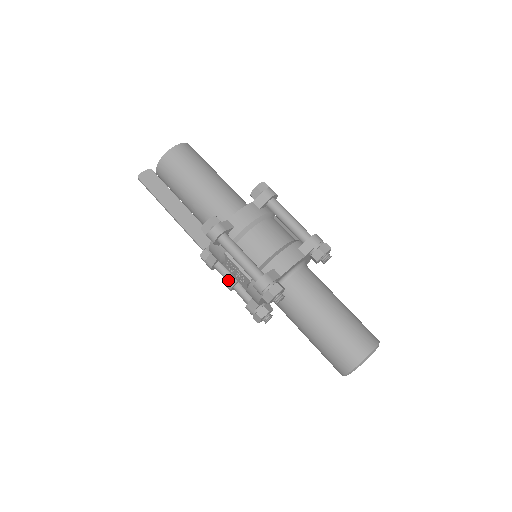
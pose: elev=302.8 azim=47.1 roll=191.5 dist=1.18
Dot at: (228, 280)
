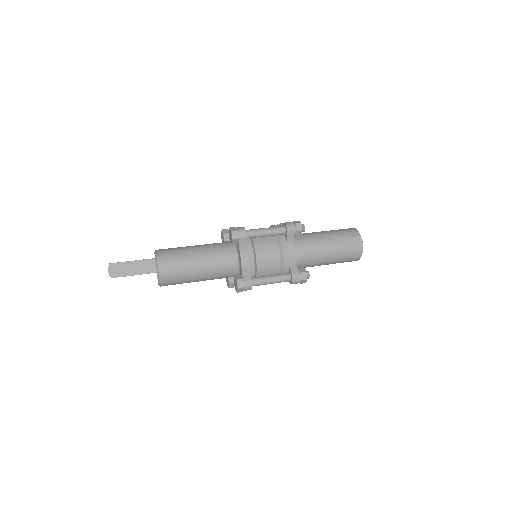
Dot at: occluded
